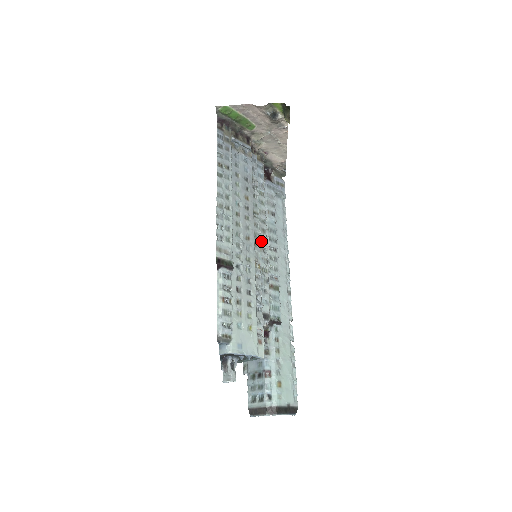
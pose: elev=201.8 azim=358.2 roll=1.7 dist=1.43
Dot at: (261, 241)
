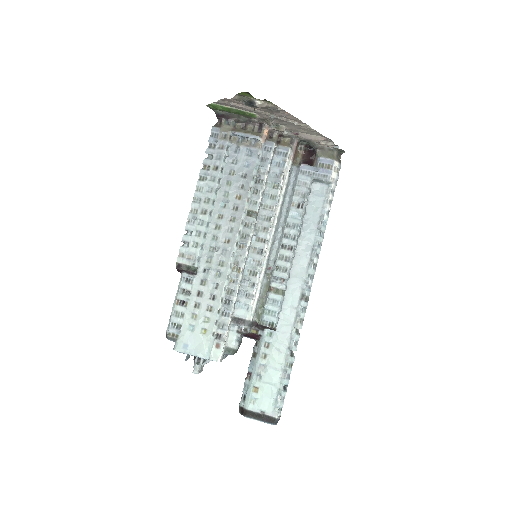
Dot at: (257, 241)
